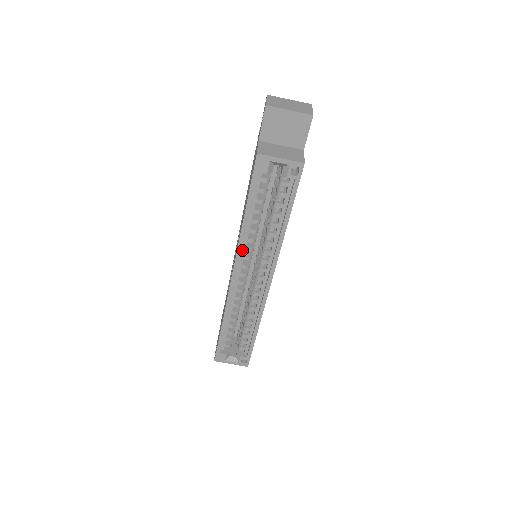
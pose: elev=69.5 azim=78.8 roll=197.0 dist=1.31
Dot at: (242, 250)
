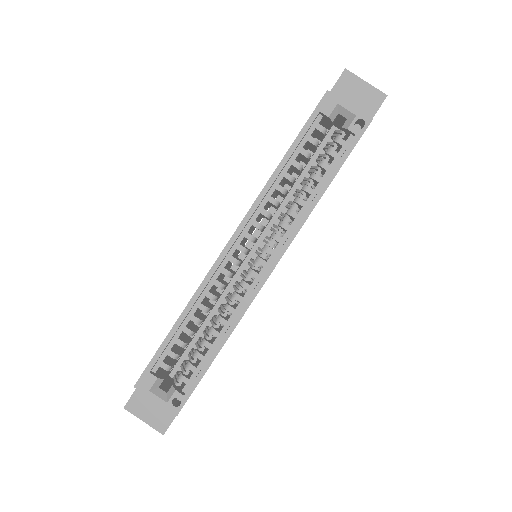
Dot at: (257, 210)
